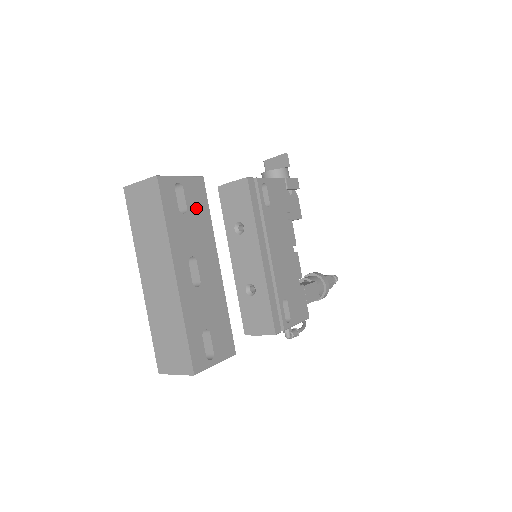
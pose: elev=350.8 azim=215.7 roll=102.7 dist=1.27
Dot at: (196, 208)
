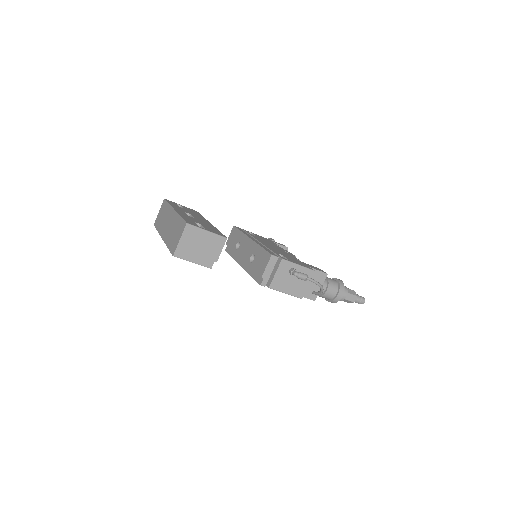
Dot at: (191, 211)
